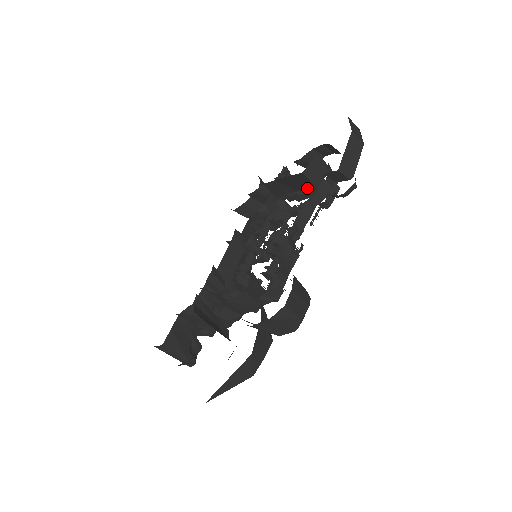
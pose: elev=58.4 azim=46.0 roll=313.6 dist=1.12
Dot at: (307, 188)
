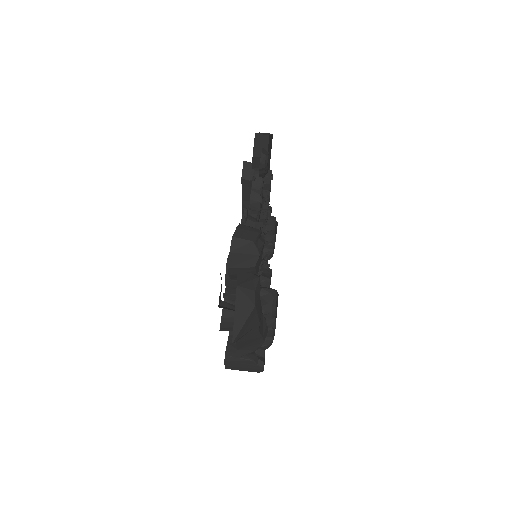
Dot at: occluded
